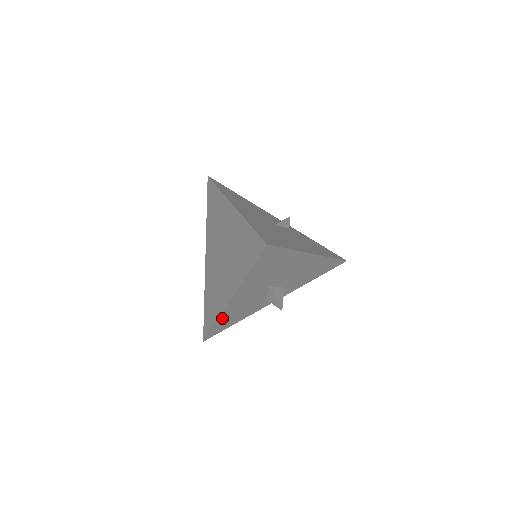
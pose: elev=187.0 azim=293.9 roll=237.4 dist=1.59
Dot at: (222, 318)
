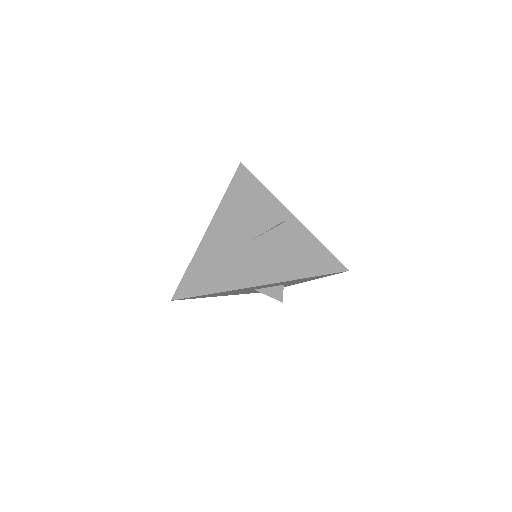
Dot at: occluded
